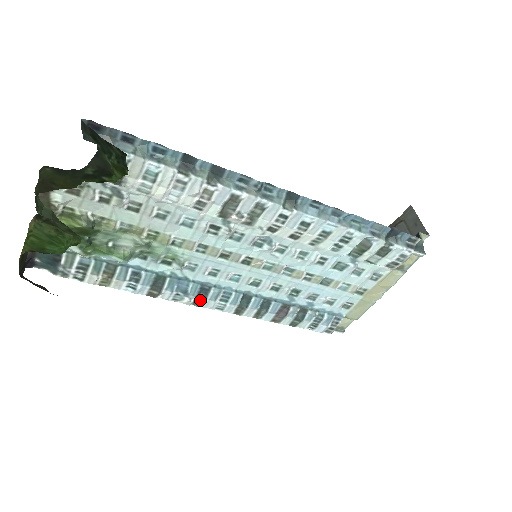
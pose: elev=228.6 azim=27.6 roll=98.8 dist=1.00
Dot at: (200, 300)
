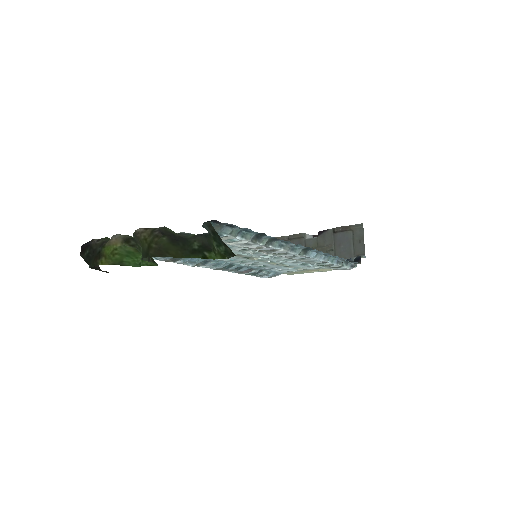
Dot at: (198, 264)
